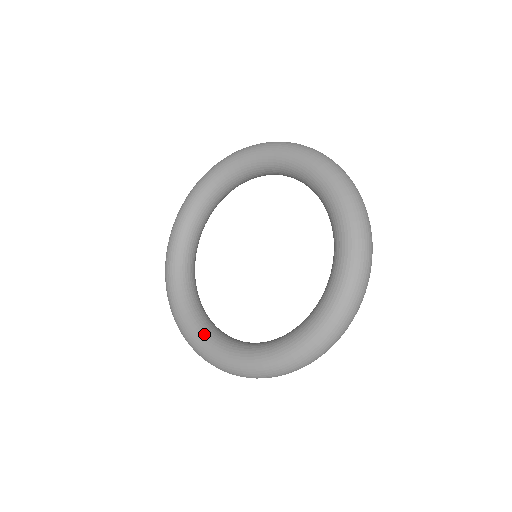
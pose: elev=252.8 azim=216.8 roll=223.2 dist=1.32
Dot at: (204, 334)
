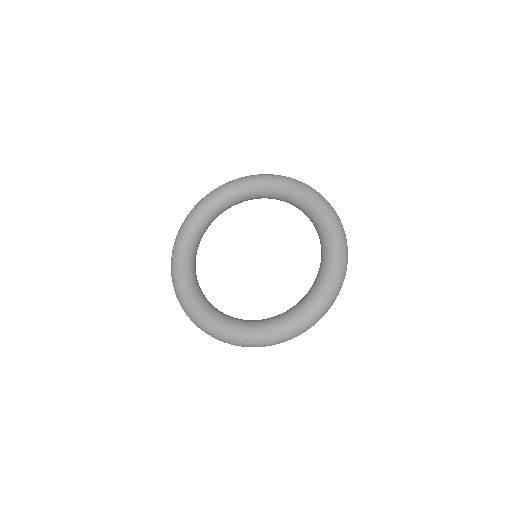
Dot at: (213, 314)
